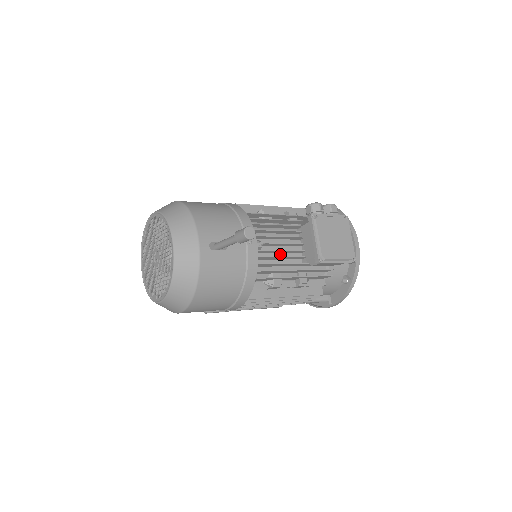
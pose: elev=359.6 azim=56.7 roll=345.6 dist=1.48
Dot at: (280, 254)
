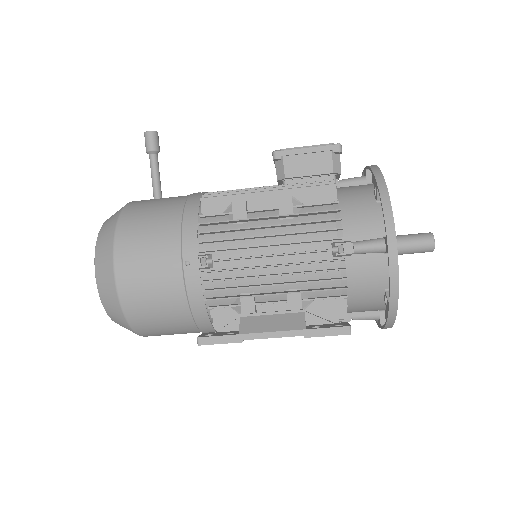
Dot at: occluded
